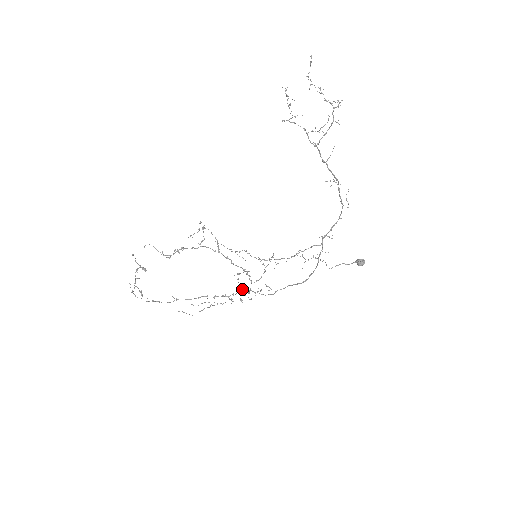
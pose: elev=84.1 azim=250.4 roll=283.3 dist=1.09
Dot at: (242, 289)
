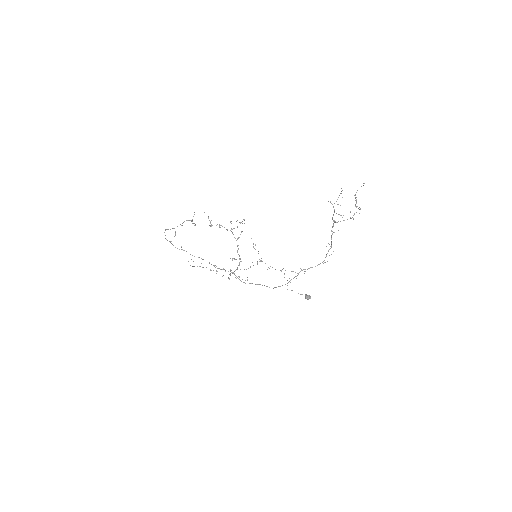
Dot at: occluded
